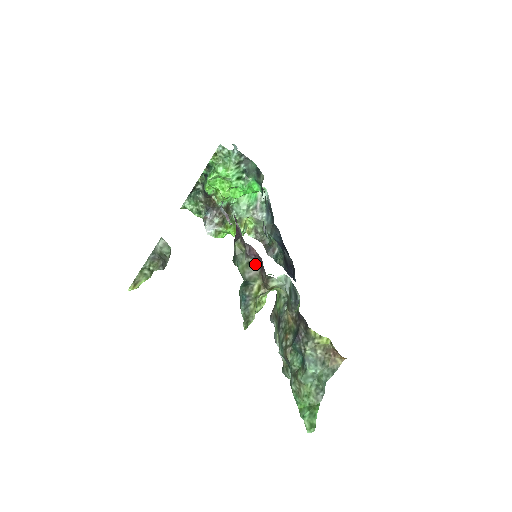
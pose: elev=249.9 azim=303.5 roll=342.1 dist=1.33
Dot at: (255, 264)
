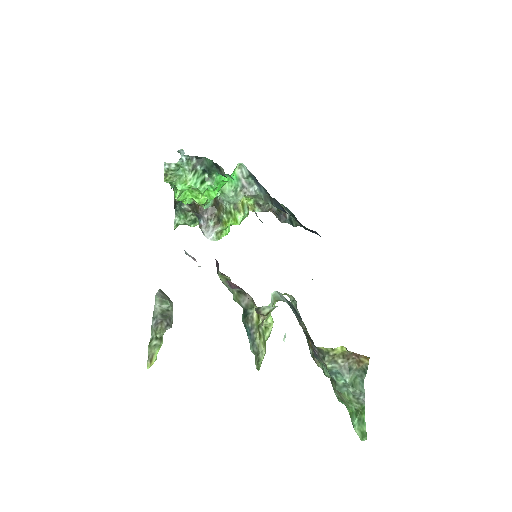
Dot at: (244, 292)
